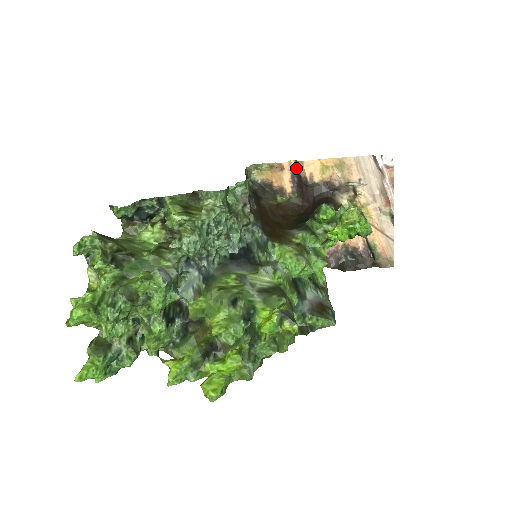
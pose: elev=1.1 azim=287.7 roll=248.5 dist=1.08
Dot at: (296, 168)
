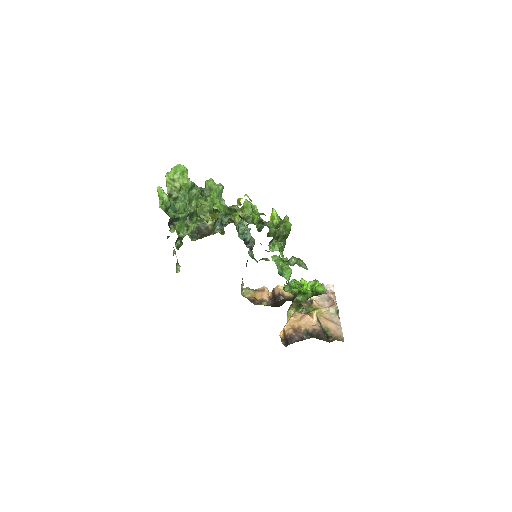
Dot at: (272, 295)
